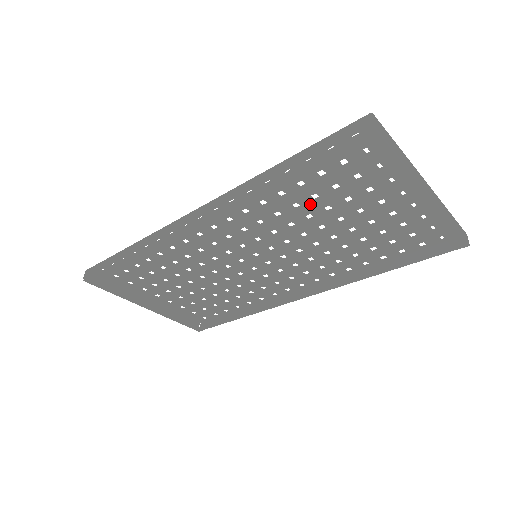
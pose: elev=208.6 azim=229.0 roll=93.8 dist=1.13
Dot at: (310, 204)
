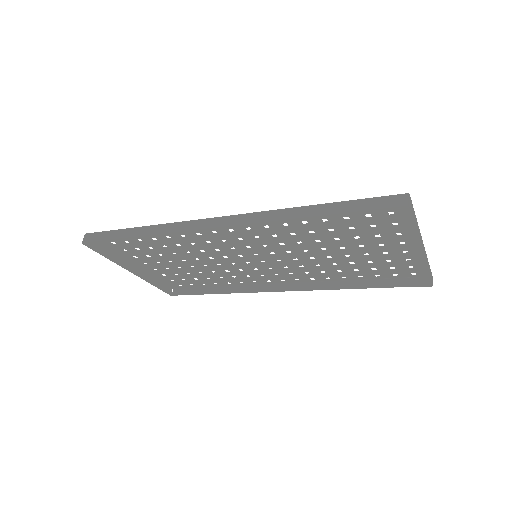
Dot at: (324, 234)
